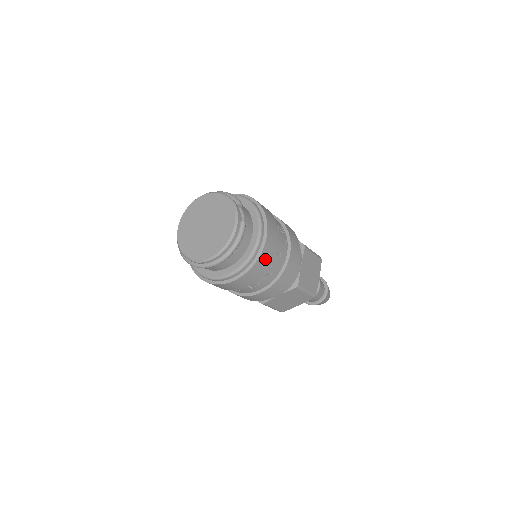
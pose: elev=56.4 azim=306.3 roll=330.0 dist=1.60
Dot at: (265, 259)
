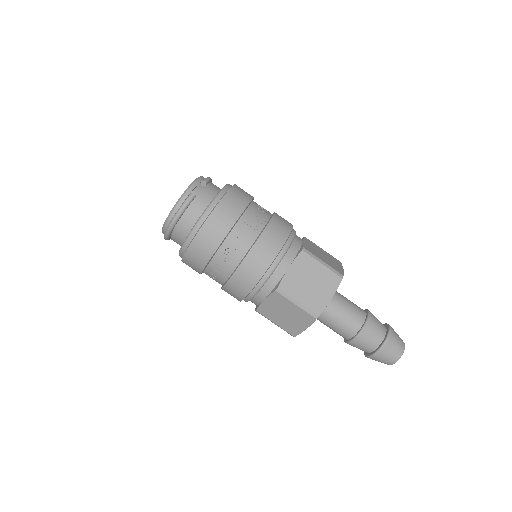
Dot at: (210, 234)
